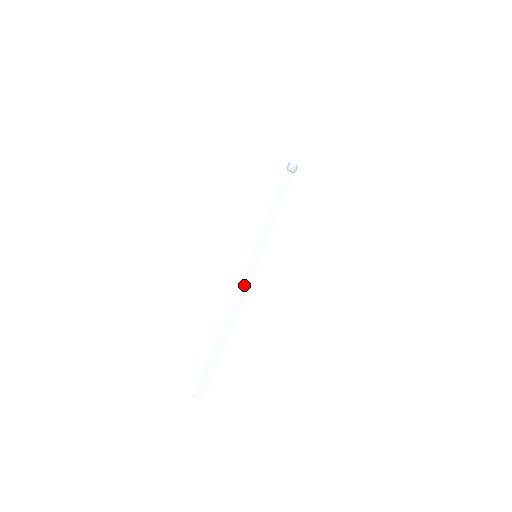
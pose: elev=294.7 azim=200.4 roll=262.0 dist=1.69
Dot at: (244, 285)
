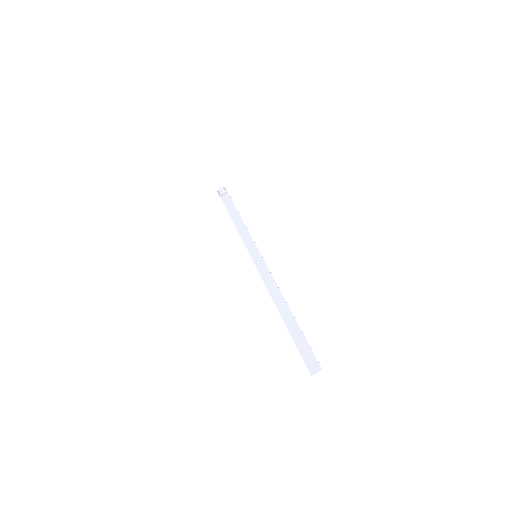
Dot at: (267, 278)
